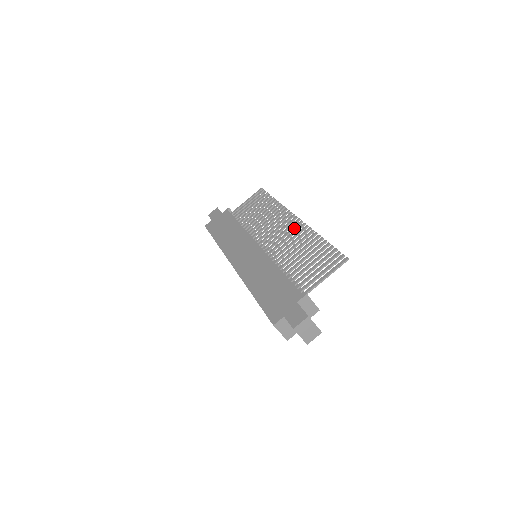
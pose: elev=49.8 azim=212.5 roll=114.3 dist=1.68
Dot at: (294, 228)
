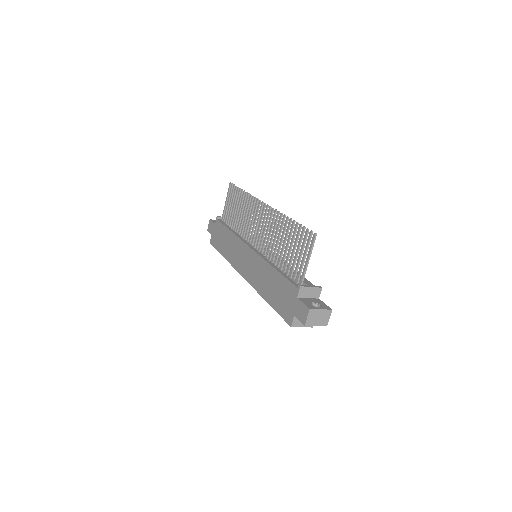
Dot at: (268, 217)
